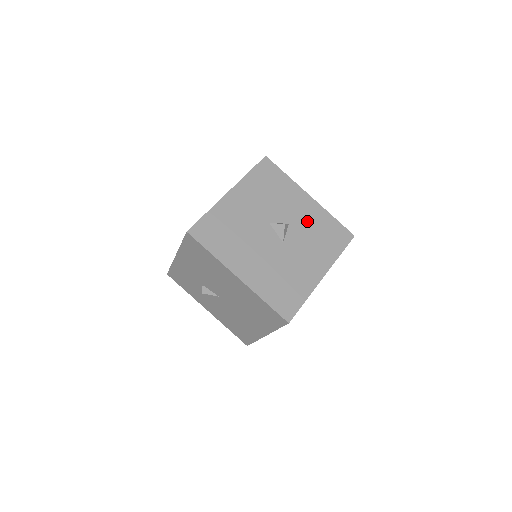
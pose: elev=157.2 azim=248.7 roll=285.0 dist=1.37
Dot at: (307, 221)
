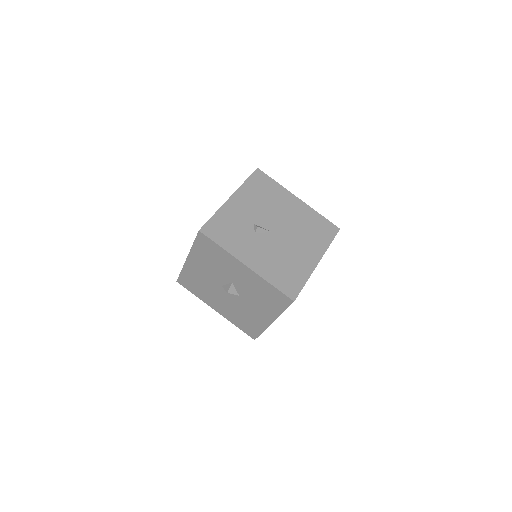
Dot at: occluded
